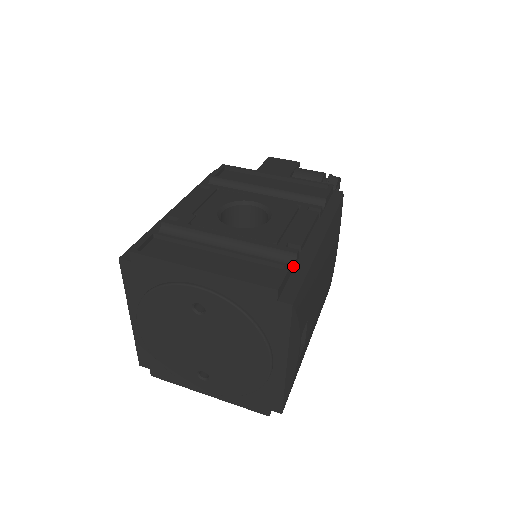
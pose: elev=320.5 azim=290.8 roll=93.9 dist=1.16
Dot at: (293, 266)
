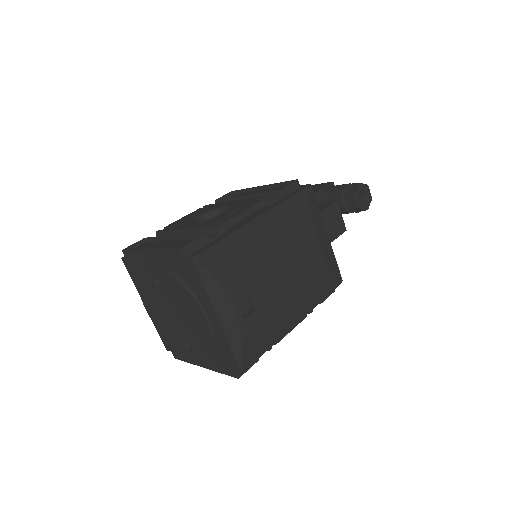
Dot at: (215, 237)
